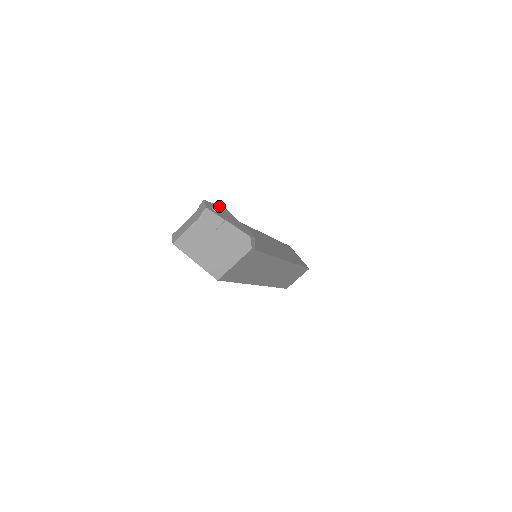
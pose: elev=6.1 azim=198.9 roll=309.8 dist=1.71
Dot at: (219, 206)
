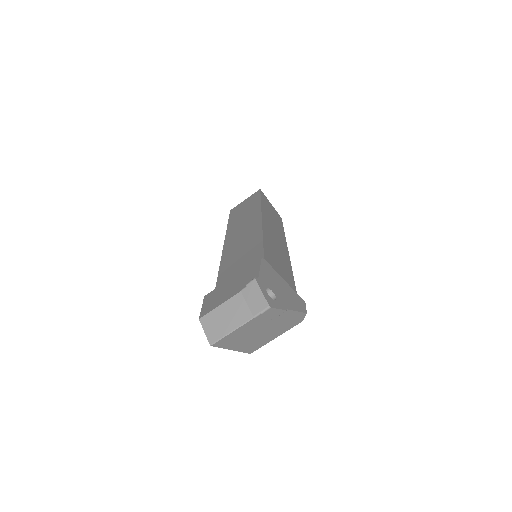
Dot at: (263, 268)
